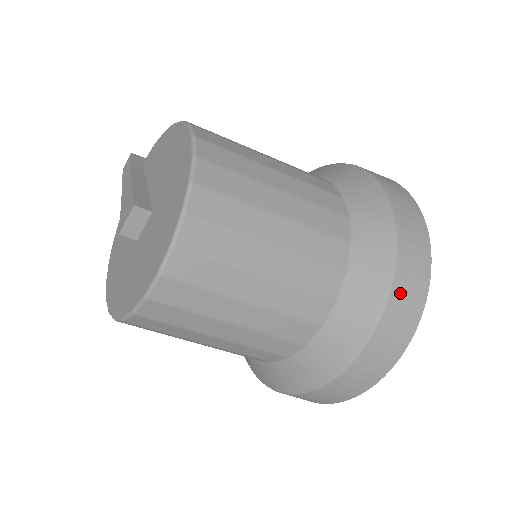
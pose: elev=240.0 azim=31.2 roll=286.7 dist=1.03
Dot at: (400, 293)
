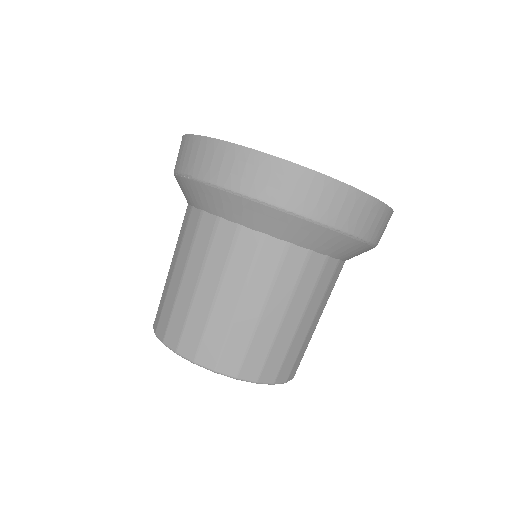
Dot at: (345, 220)
